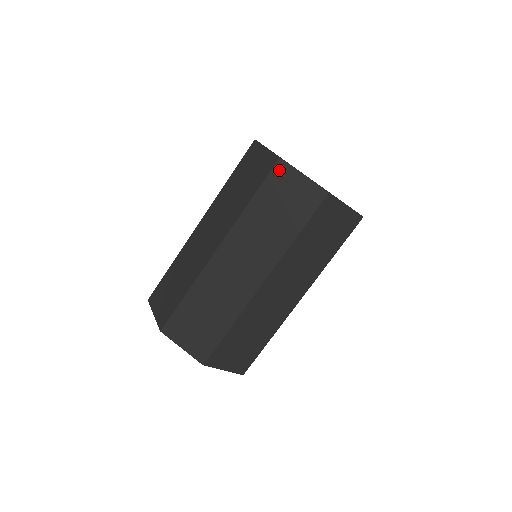
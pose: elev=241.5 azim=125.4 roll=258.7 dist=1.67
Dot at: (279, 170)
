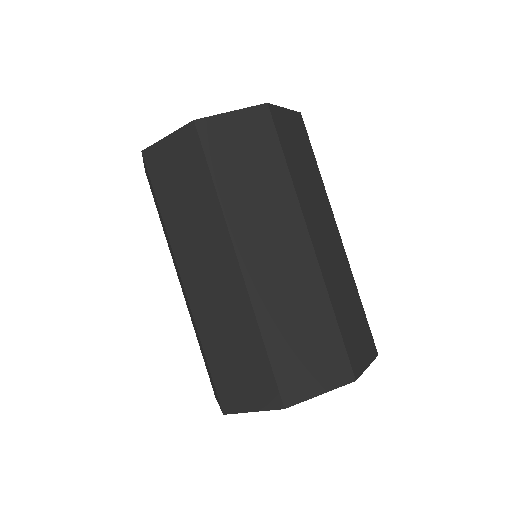
Dot at: (150, 160)
